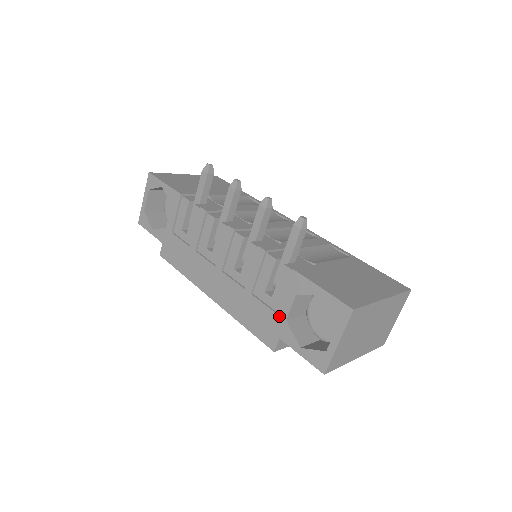
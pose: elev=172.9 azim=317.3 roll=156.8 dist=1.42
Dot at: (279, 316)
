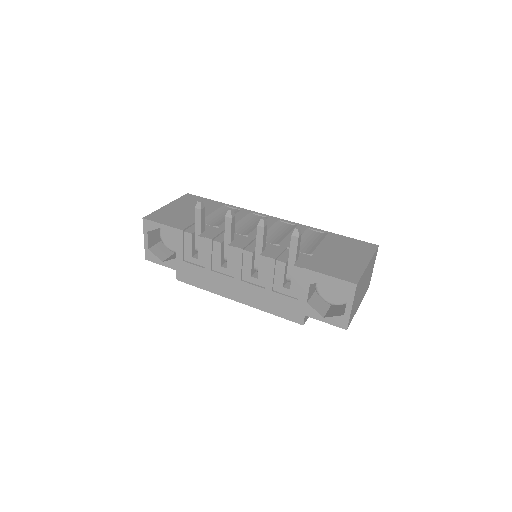
Dot at: (300, 301)
